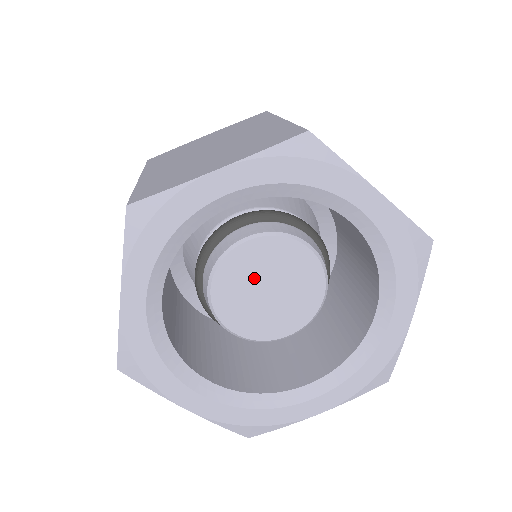
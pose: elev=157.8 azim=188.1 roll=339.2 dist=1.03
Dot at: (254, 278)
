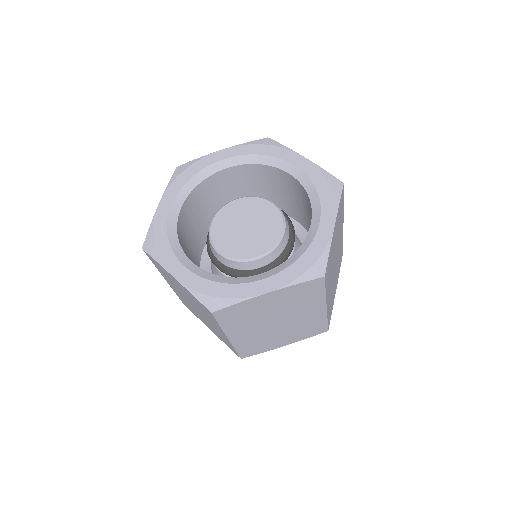
Dot at: (238, 219)
